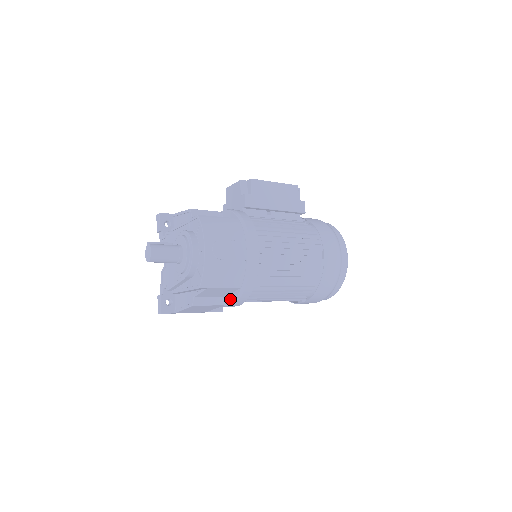
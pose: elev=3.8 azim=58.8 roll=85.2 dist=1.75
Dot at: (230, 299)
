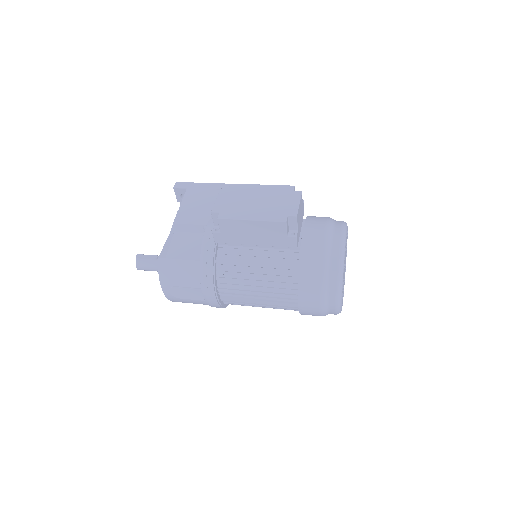
Dot at: occluded
